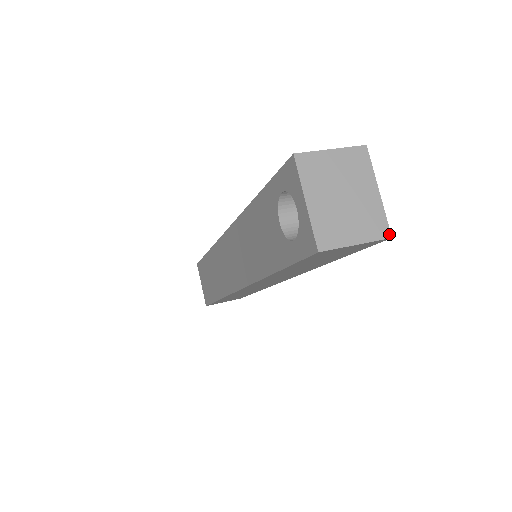
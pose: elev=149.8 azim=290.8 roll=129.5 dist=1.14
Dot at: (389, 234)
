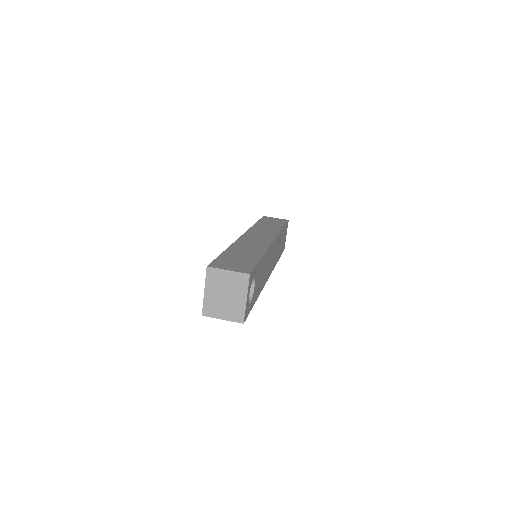
Dot at: (243, 321)
